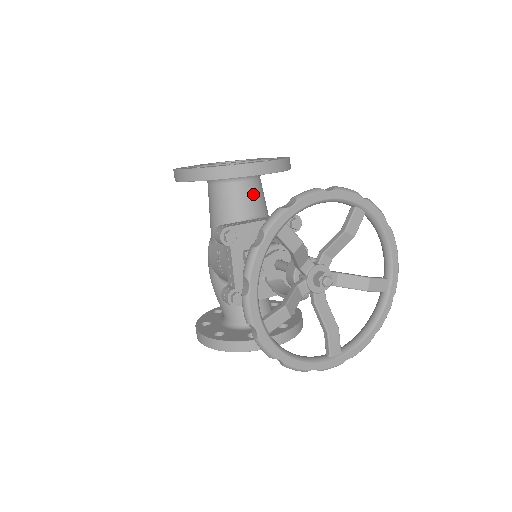
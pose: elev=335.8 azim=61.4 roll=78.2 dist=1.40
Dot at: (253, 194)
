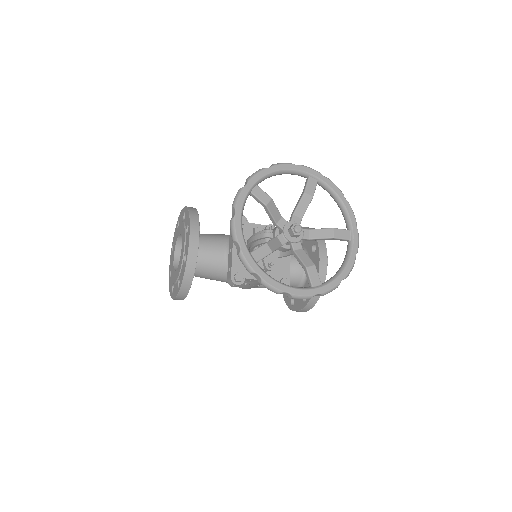
Dot at: (209, 246)
